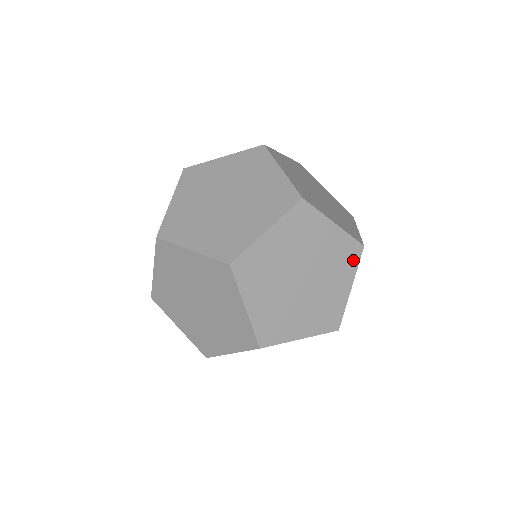
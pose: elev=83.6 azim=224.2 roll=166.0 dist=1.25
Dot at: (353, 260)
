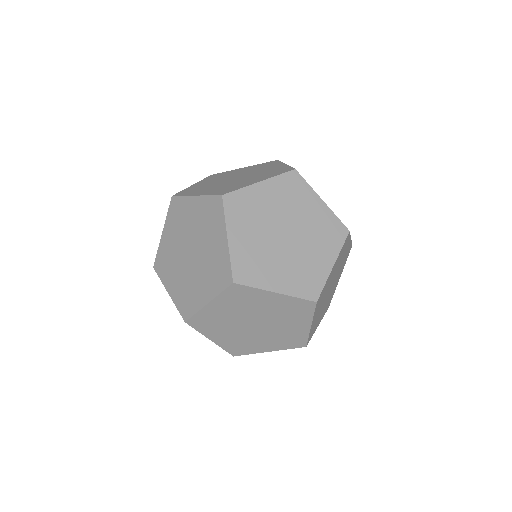
Dot at: occluded
